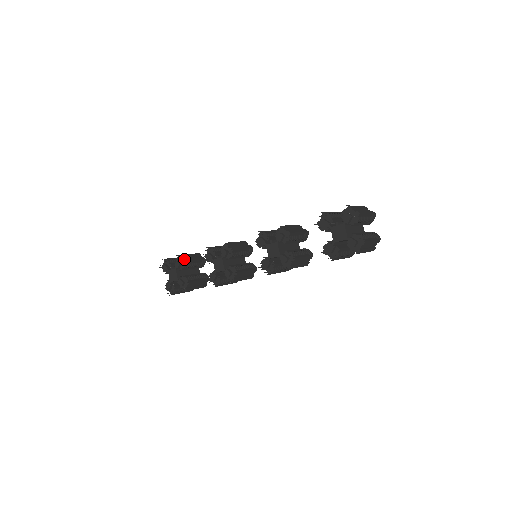
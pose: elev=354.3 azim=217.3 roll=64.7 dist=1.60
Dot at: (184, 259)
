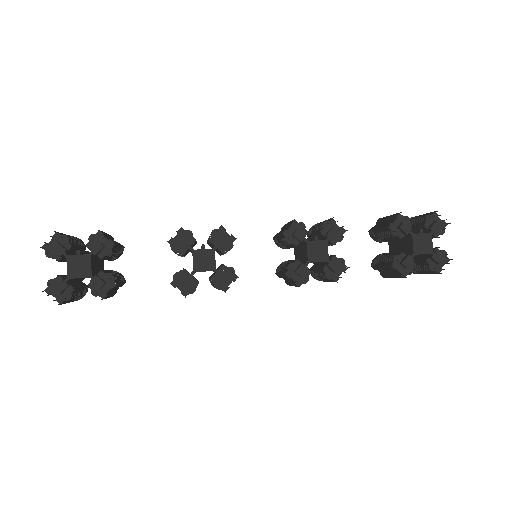
Dot at: occluded
